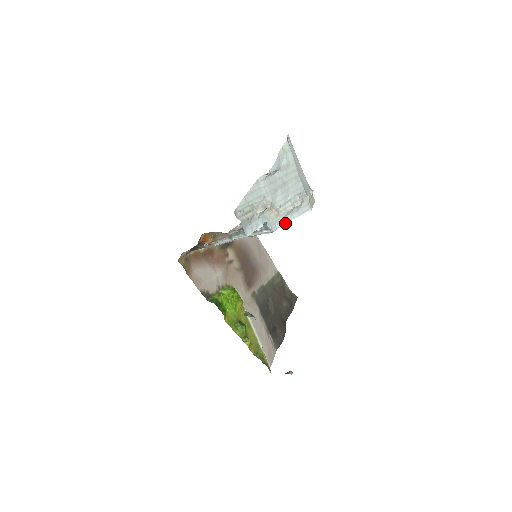
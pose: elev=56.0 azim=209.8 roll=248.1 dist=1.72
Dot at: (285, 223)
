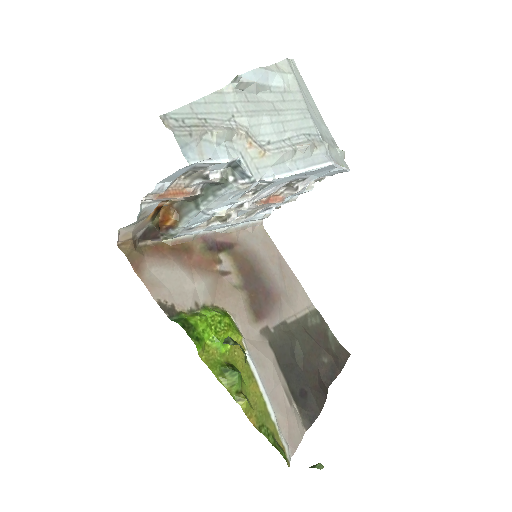
Dot at: (279, 172)
